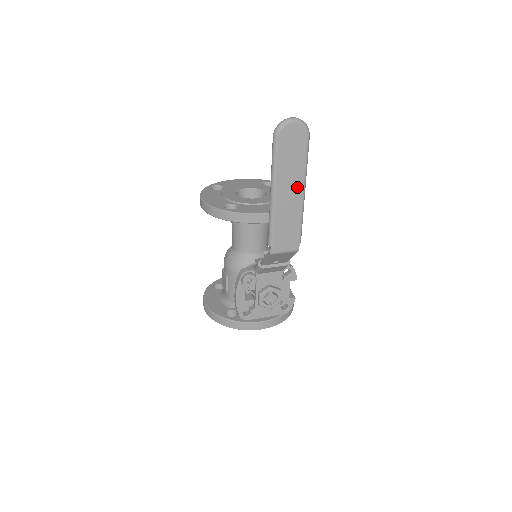
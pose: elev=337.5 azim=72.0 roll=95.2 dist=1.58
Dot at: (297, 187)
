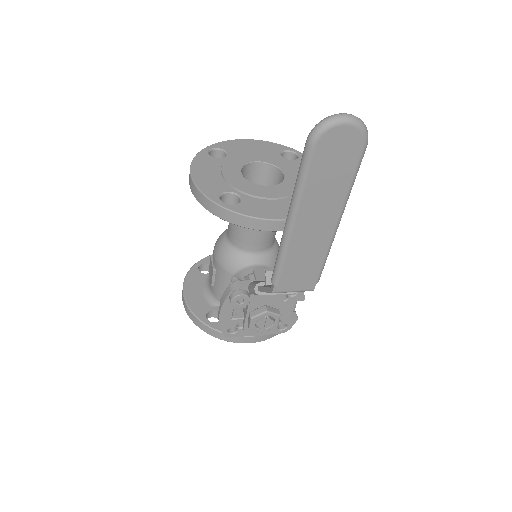
Dot at: (329, 216)
